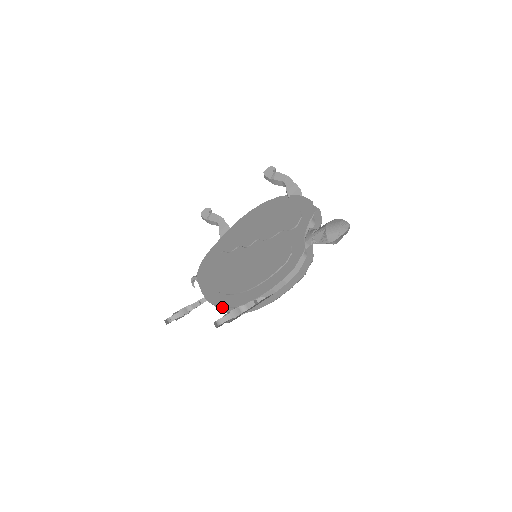
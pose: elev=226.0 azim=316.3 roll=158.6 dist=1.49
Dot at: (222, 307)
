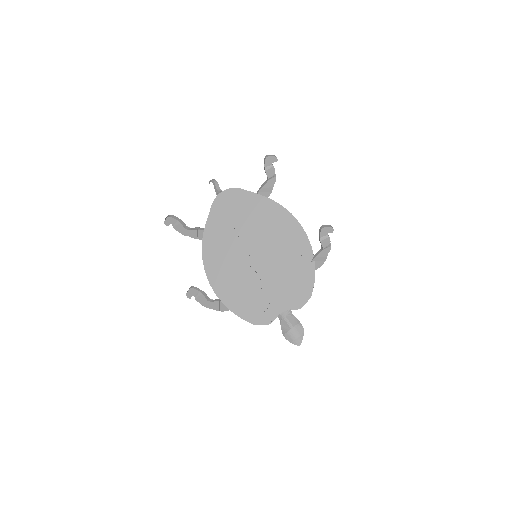
Dot at: (204, 267)
